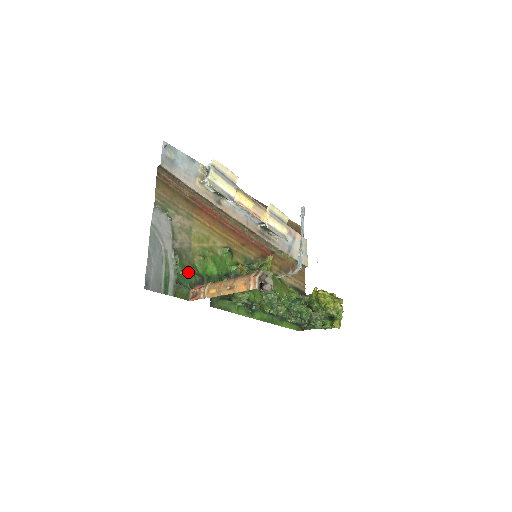
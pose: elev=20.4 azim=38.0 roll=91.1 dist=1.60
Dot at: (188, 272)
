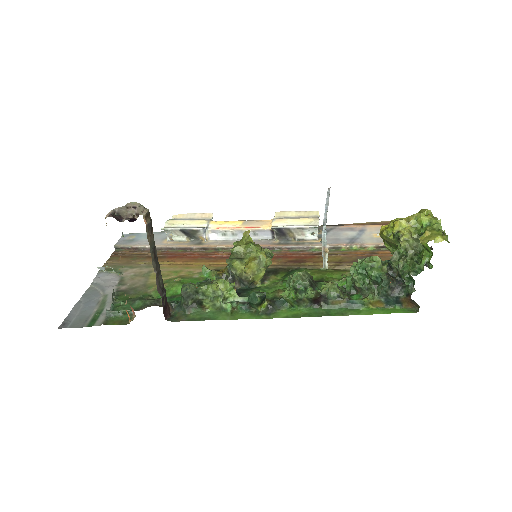
Dot at: (133, 301)
